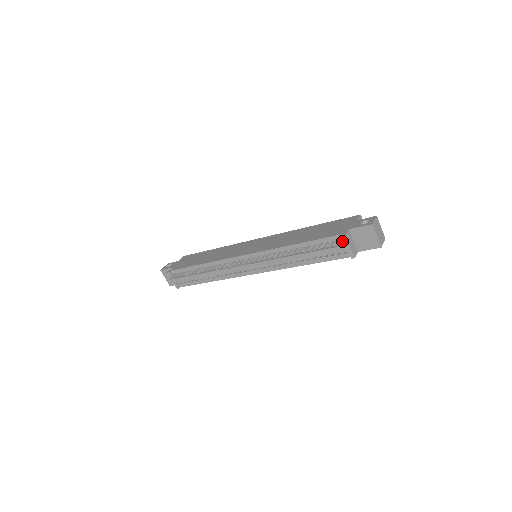
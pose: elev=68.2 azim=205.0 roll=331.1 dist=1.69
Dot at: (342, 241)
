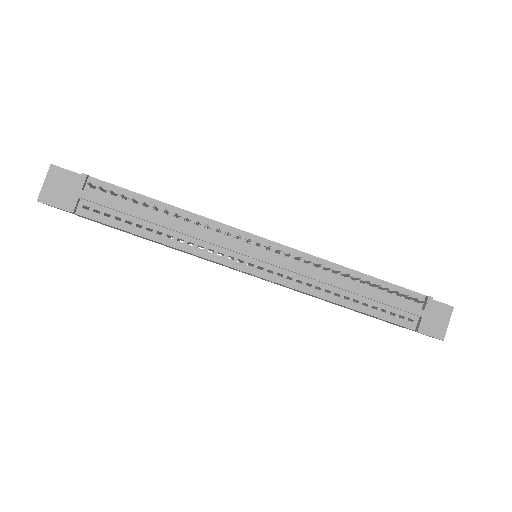
Dot at: (418, 303)
